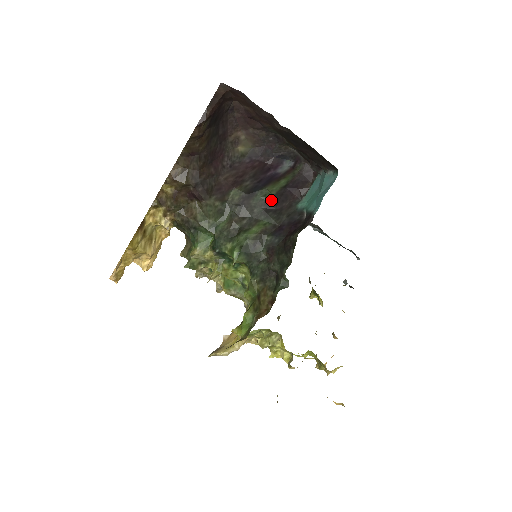
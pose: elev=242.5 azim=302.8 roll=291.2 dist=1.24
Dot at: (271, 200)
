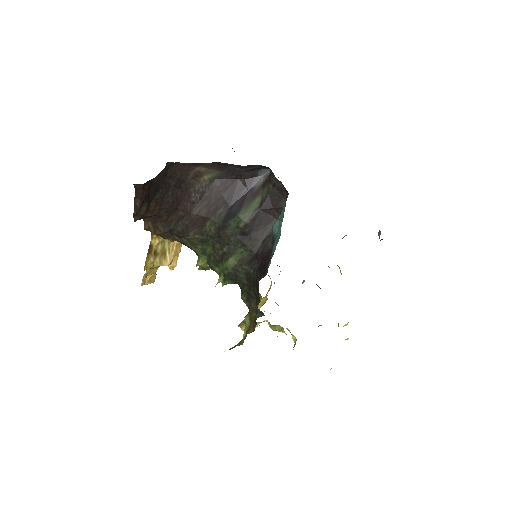
Dot at: (244, 228)
